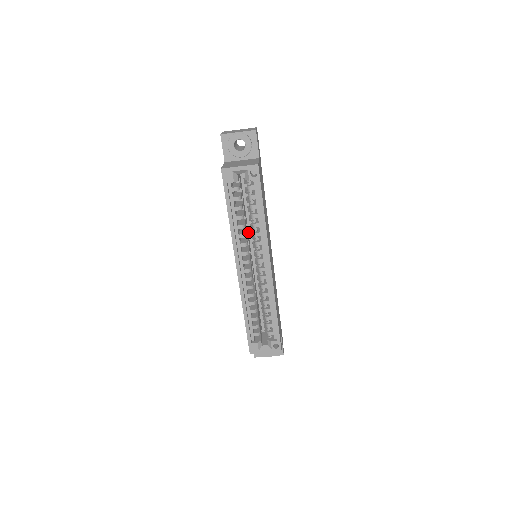
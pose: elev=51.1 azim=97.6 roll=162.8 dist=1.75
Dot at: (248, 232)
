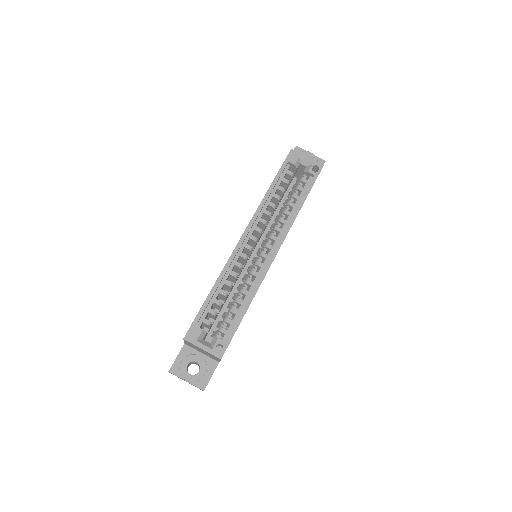
Dot at: (264, 230)
